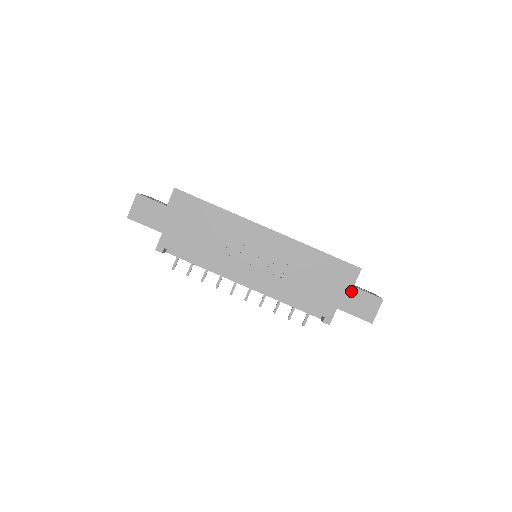
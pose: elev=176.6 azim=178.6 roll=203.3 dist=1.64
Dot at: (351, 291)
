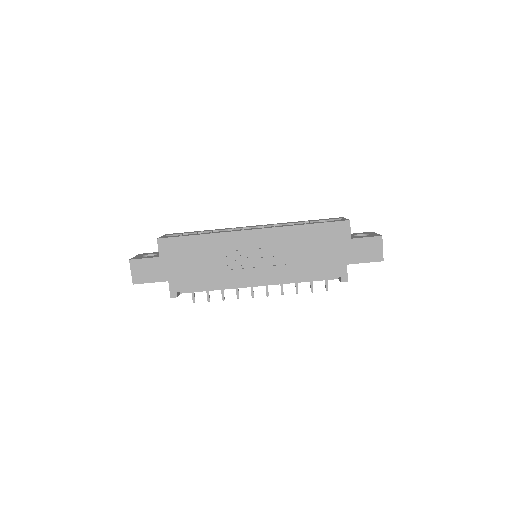
Dot at: (351, 244)
